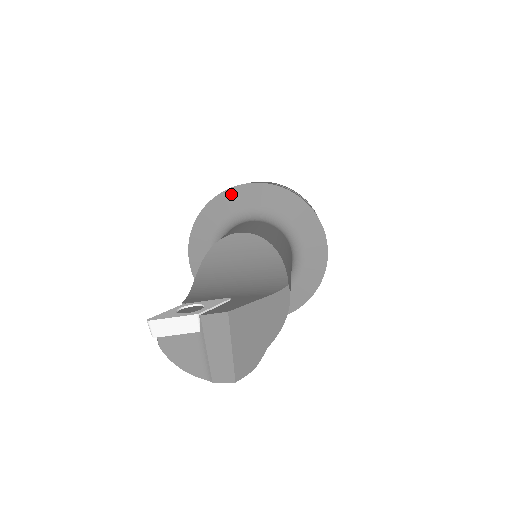
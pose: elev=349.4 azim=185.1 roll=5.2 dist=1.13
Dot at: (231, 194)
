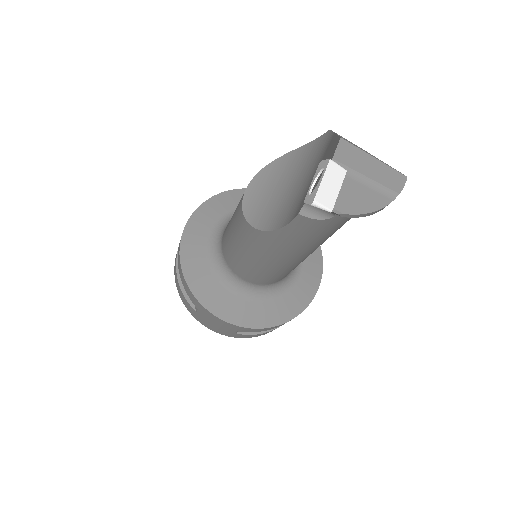
Dot at: (187, 239)
